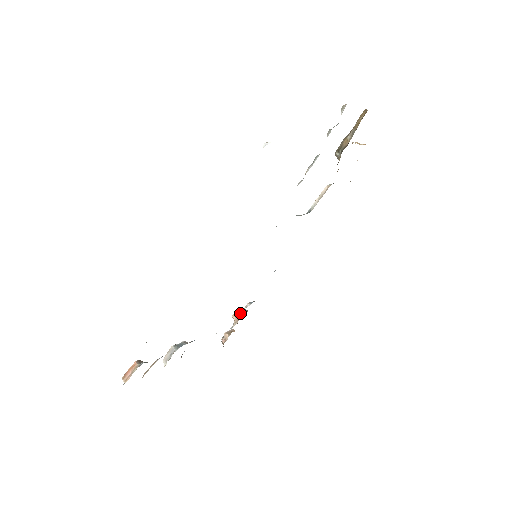
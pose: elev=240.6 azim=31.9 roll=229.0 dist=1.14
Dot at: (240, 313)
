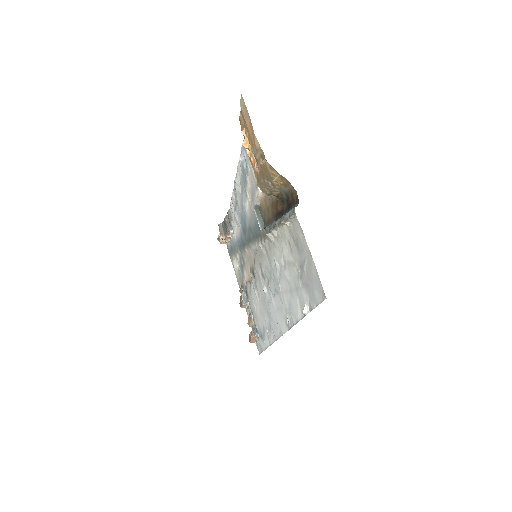
Dot at: (224, 233)
